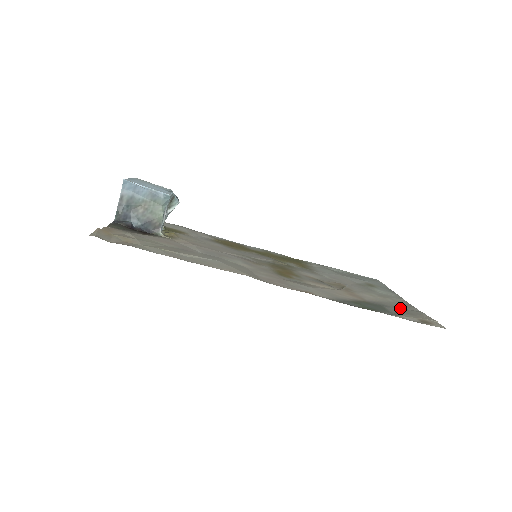
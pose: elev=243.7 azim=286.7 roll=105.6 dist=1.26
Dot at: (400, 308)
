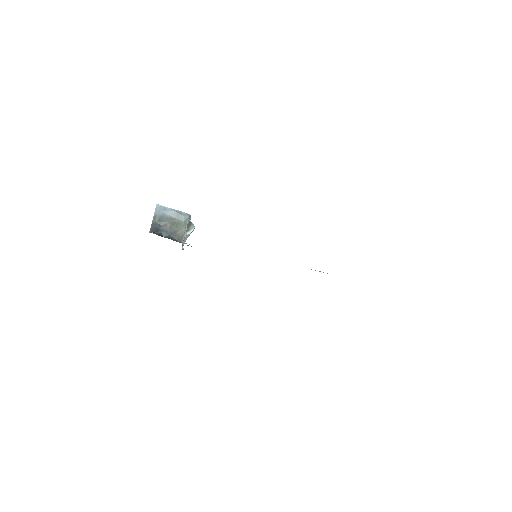
Dot at: occluded
